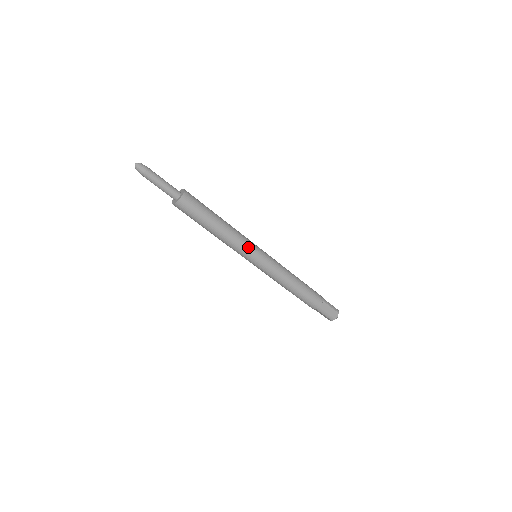
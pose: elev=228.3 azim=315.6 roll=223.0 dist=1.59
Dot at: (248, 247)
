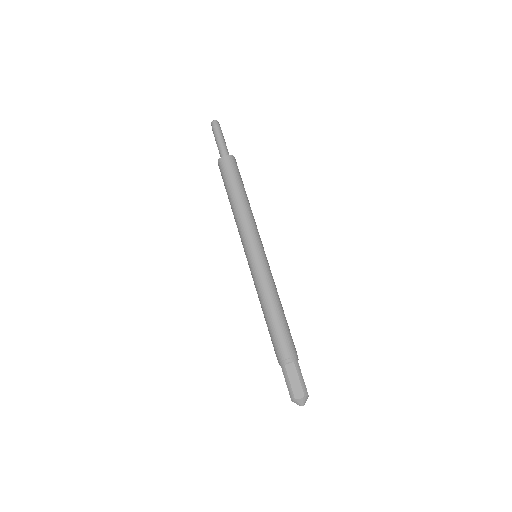
Dot at: (250, 235)
